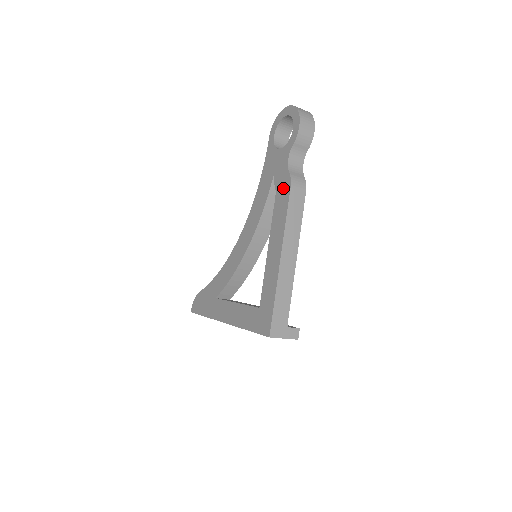
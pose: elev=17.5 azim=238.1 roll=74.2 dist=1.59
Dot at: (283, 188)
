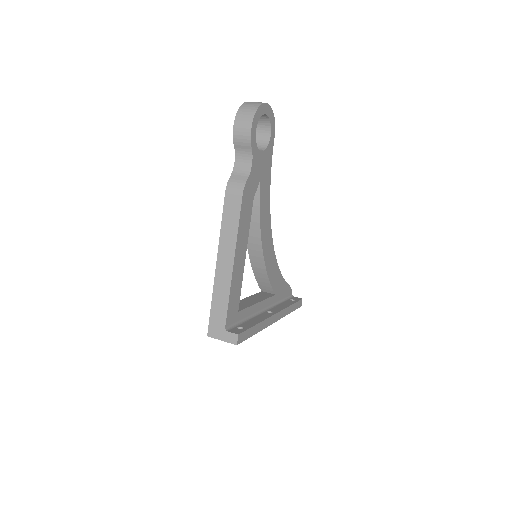
Dot at: occluded
